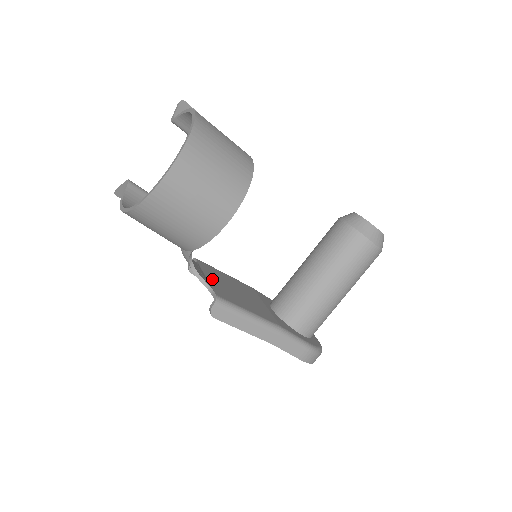
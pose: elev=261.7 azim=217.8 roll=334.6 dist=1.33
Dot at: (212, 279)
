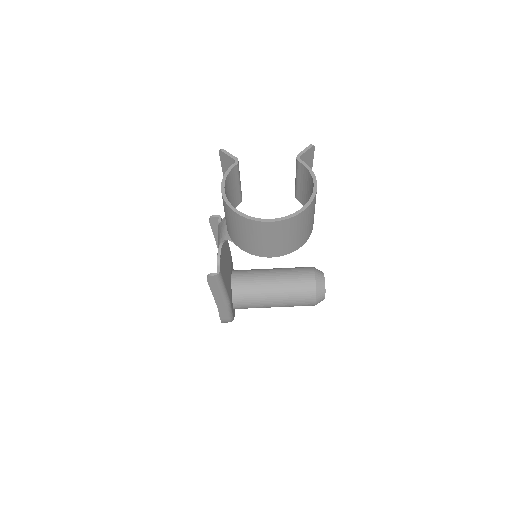
Dot at: (222, 248)
